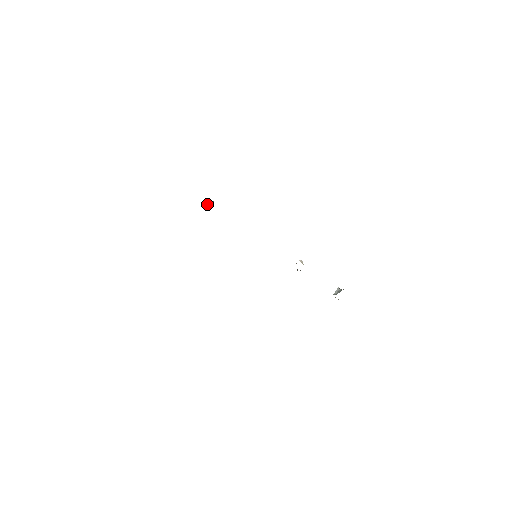
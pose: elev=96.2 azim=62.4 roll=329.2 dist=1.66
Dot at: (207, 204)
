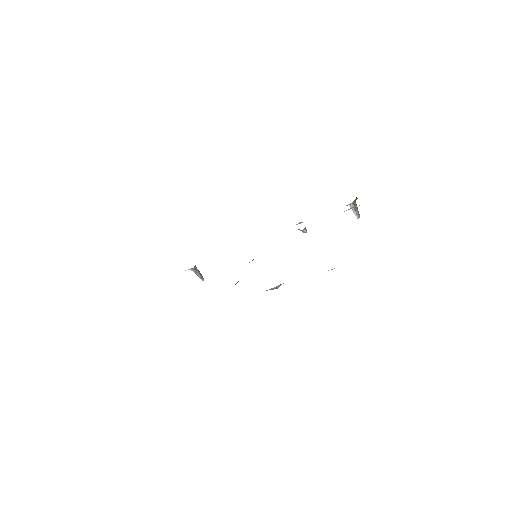
Dot at: occluded
